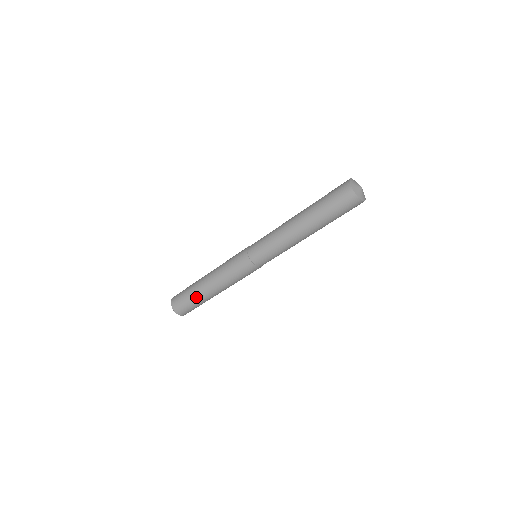
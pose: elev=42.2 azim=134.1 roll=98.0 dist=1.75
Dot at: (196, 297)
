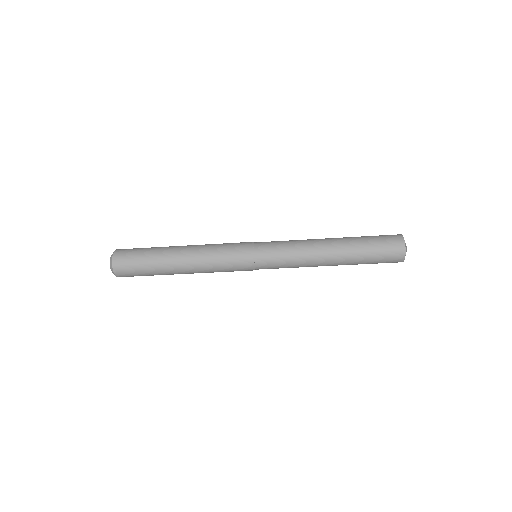
Dot at: (158, 272)
